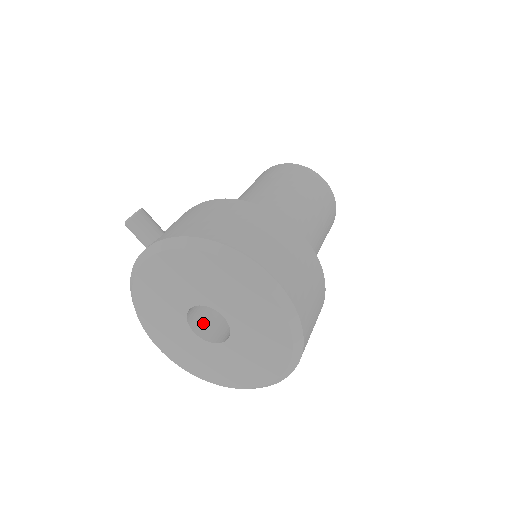
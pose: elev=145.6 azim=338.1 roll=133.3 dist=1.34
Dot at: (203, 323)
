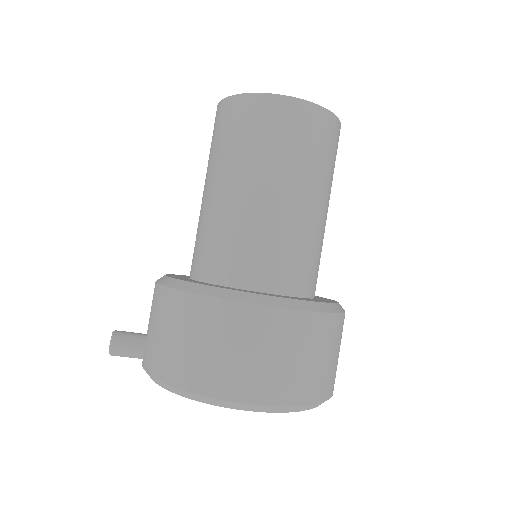
Dot at: occluded
